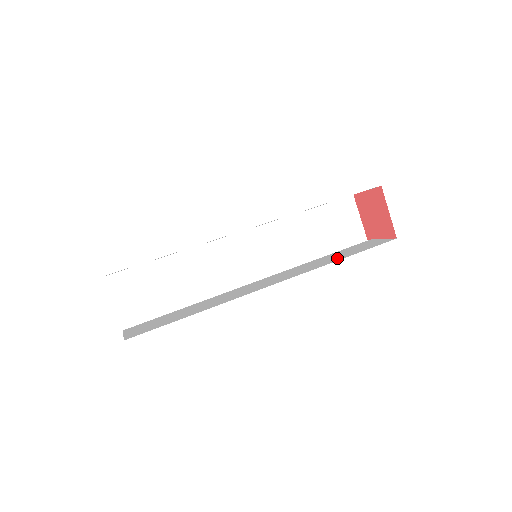
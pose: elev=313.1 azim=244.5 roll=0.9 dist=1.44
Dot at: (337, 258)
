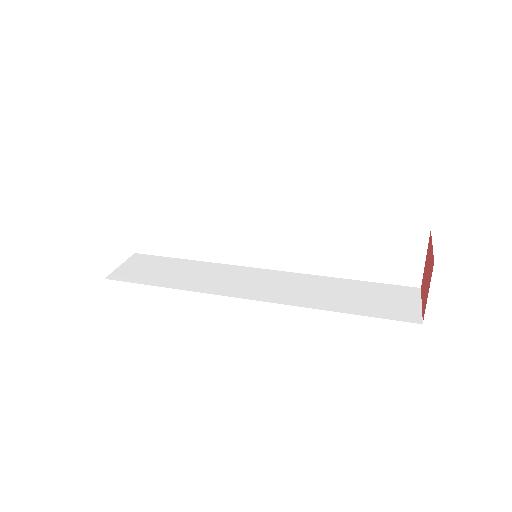
Dot at: occluded
